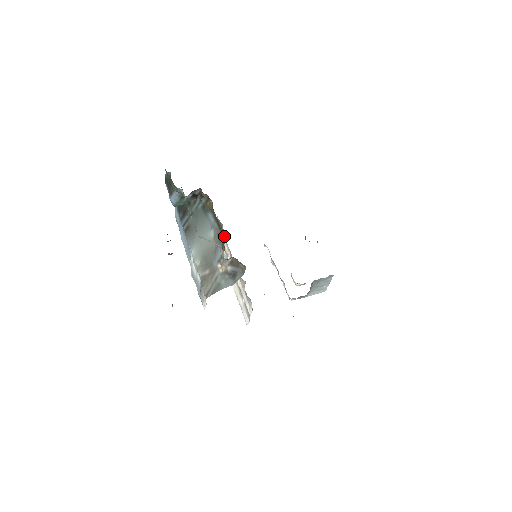
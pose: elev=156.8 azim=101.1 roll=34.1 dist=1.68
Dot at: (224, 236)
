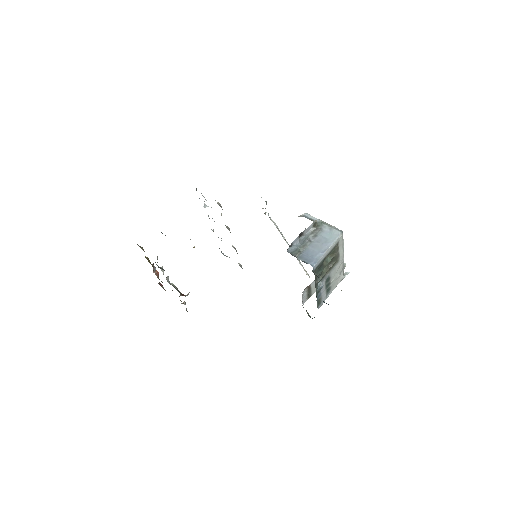
Dot at: occluded
